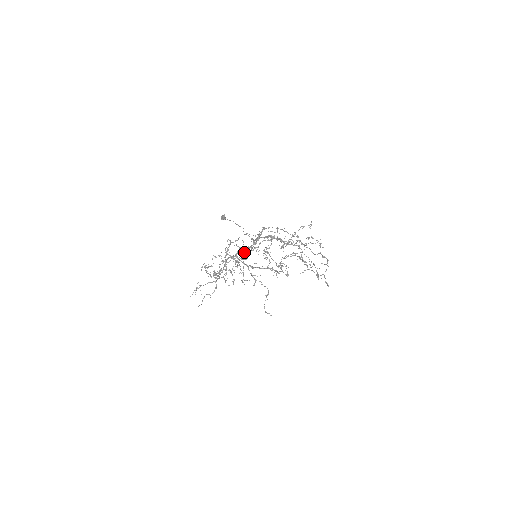
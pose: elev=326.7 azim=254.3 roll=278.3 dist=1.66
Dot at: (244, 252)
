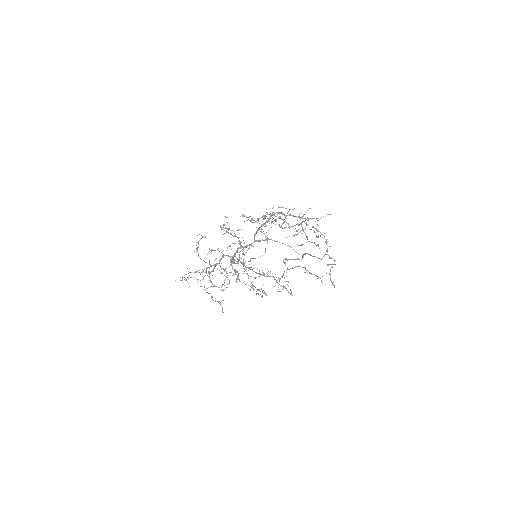
Dot at: (243, 249)
